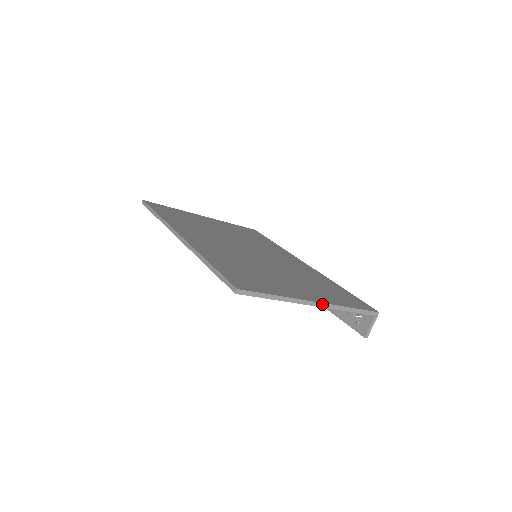
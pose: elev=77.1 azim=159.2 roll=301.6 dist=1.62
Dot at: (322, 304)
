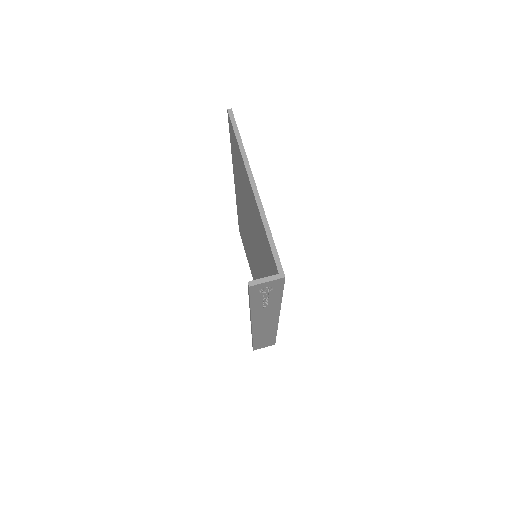
Dot at: (257, 193)
